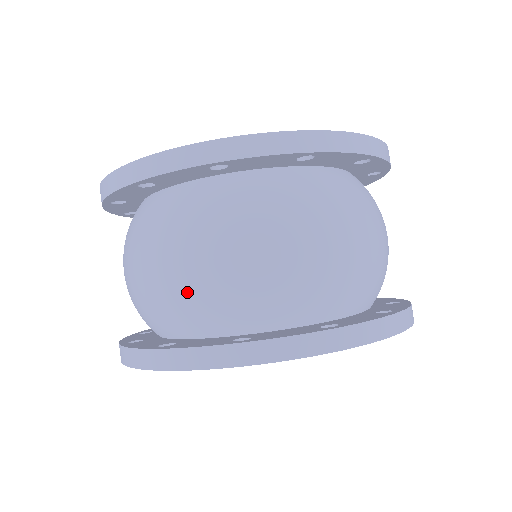
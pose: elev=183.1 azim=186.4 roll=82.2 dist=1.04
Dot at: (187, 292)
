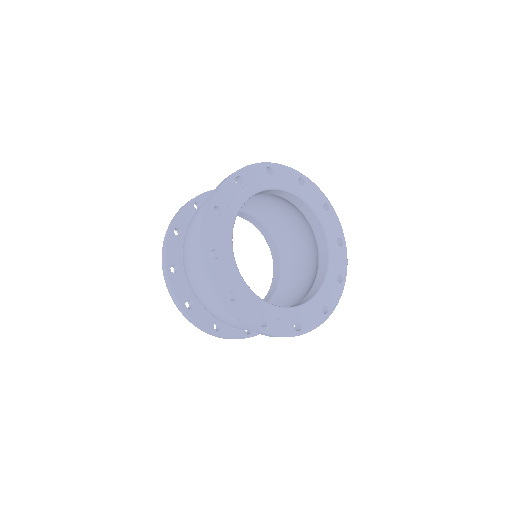
Dot at: (197, 243)
